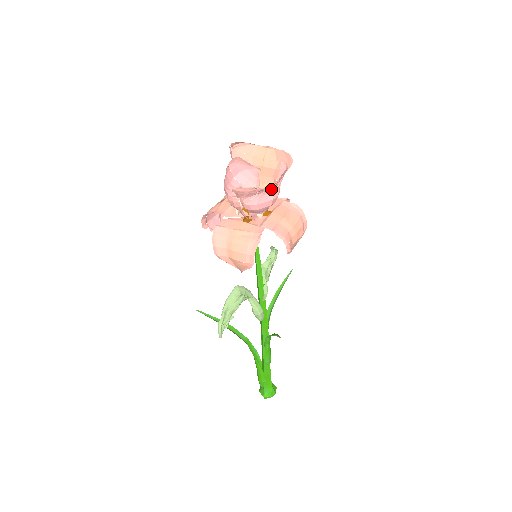
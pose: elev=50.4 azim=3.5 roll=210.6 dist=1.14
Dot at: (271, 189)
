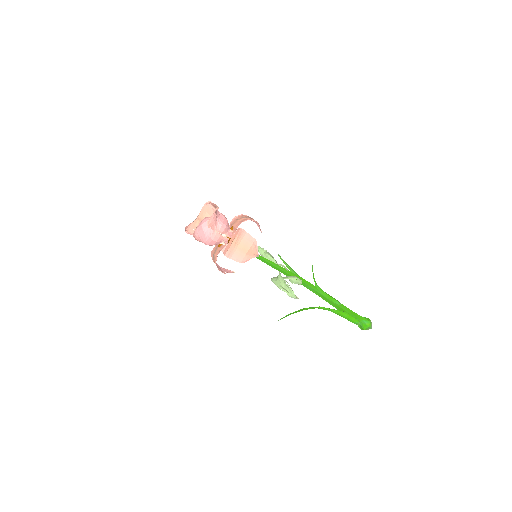
Dot at: (218, 208)
